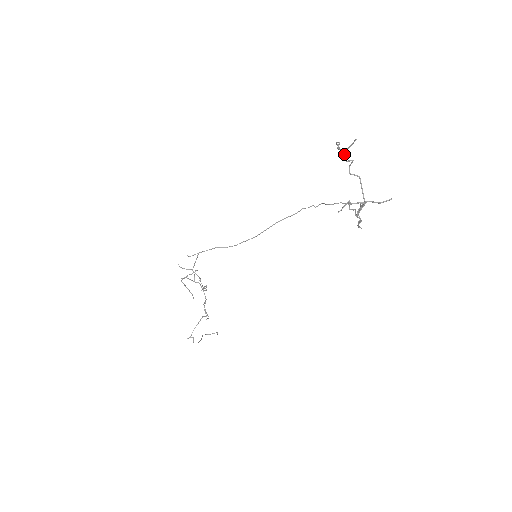
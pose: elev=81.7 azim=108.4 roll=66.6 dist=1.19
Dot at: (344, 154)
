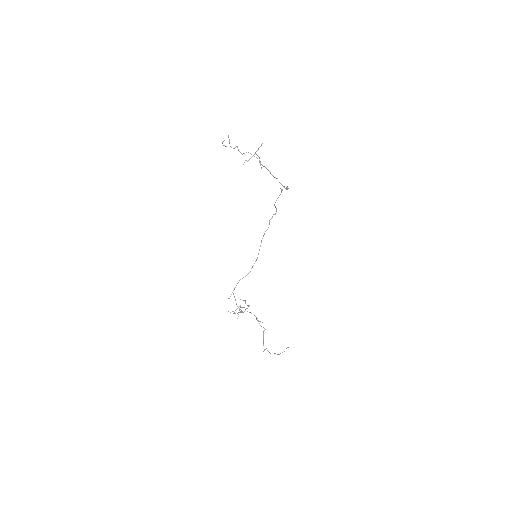
Dot at: (231, 147)
